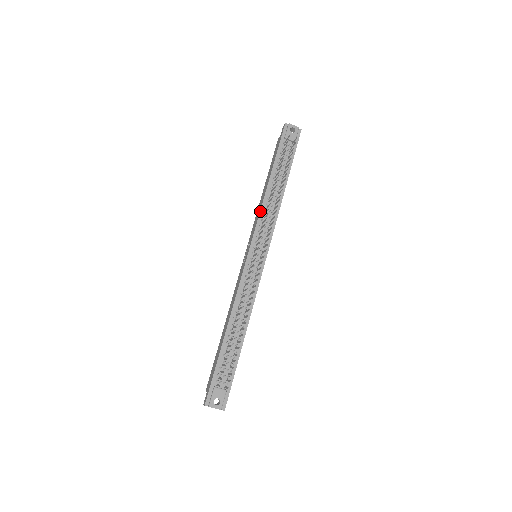
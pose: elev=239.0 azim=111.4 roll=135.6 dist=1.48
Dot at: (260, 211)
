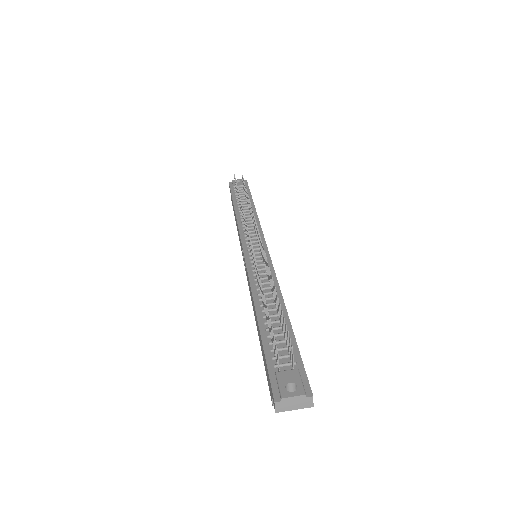
Dot at: (238, 226)
